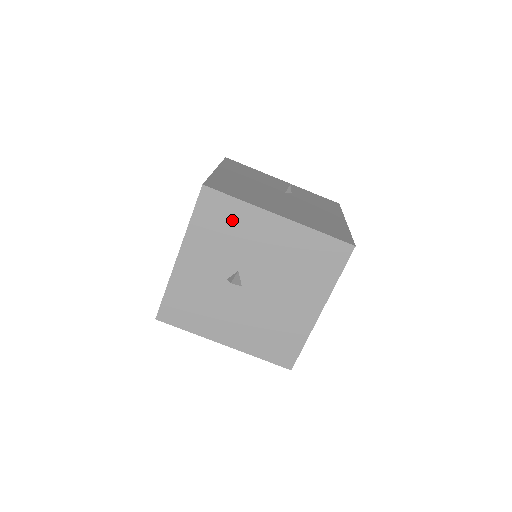
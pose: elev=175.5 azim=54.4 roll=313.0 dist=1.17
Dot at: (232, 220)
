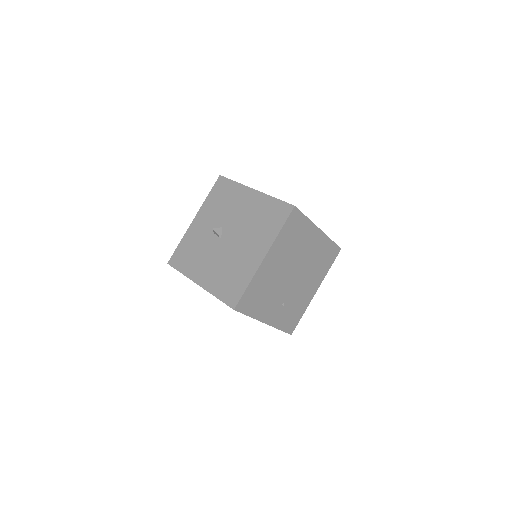
Dot at: (228, 194)
